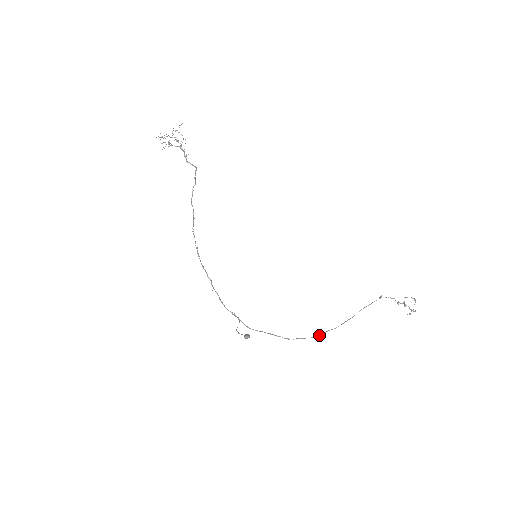
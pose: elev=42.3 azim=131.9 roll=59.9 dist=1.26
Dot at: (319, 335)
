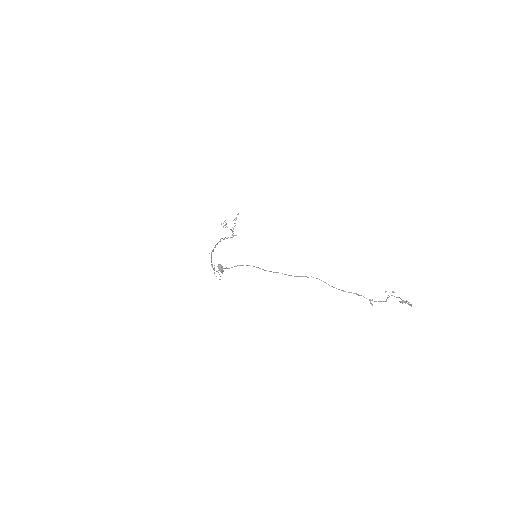
Dot at: (289, 275)
